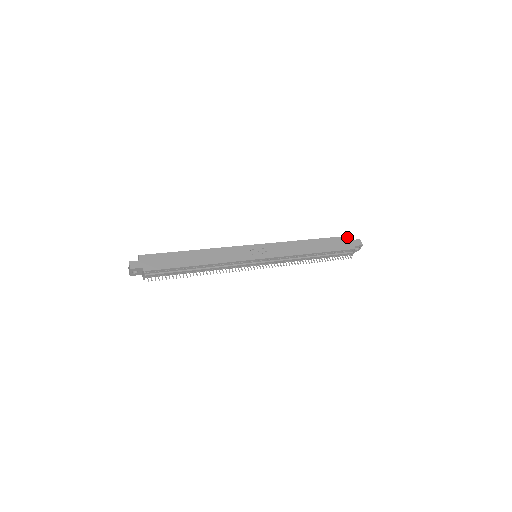
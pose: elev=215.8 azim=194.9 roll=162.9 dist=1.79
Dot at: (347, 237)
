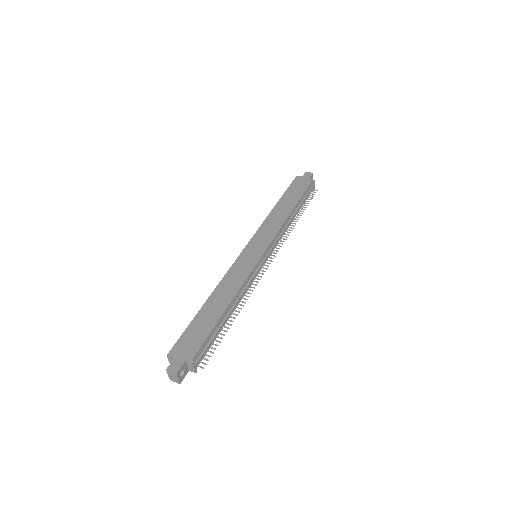
Dot at: (296, 179)
